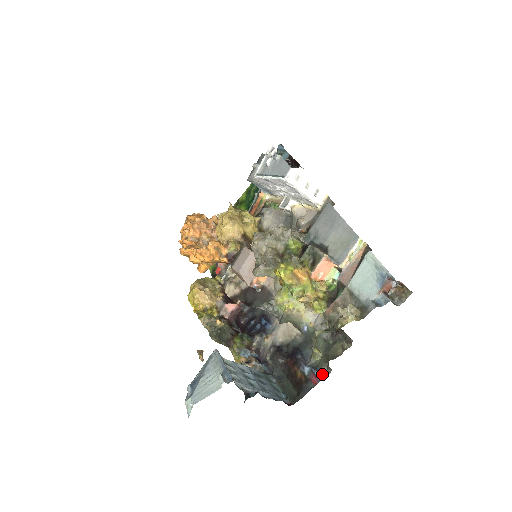
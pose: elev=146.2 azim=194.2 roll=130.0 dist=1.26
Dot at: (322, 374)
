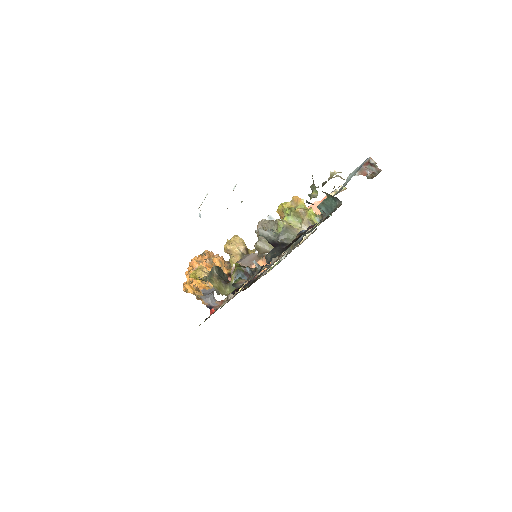
Dot at: occluded
